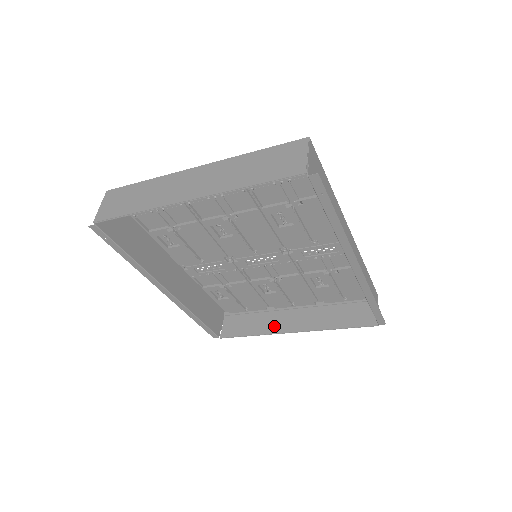
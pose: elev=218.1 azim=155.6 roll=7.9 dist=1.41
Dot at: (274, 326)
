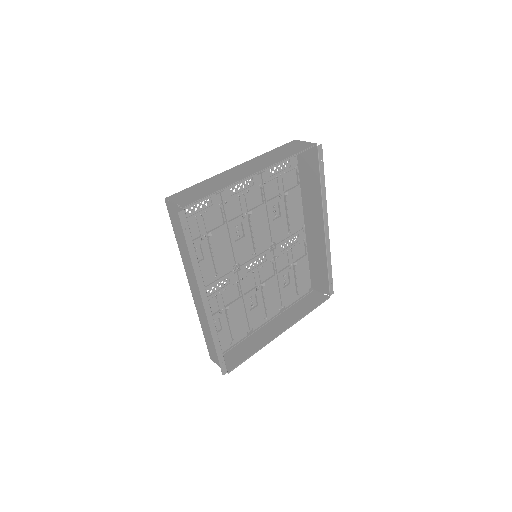
Dot at: (265, 339)
